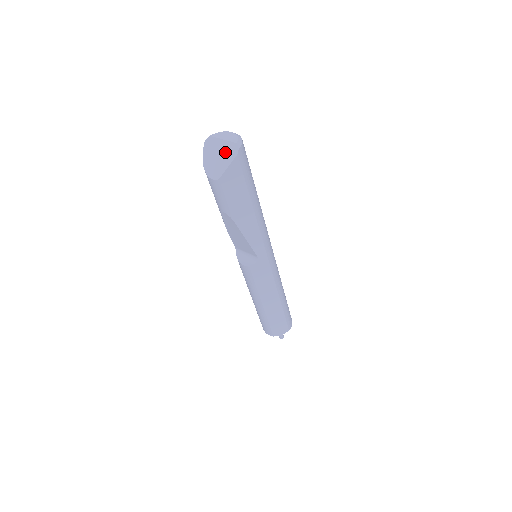
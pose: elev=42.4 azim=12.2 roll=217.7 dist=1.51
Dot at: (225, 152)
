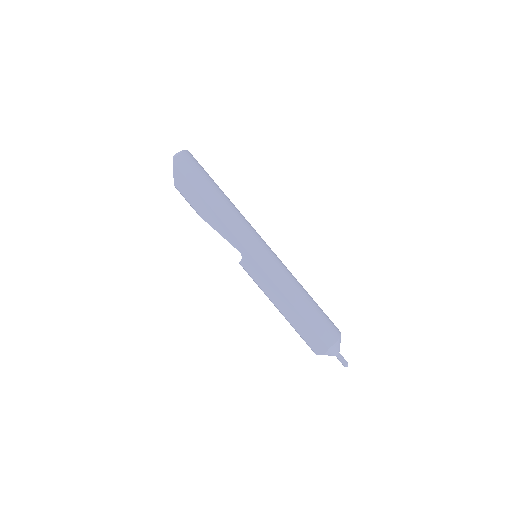
Dot at: occluded
